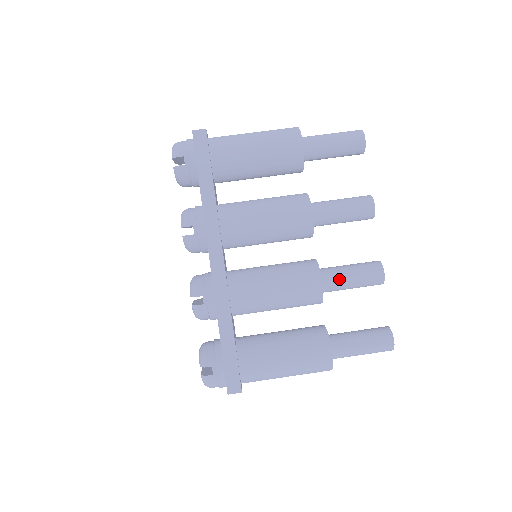
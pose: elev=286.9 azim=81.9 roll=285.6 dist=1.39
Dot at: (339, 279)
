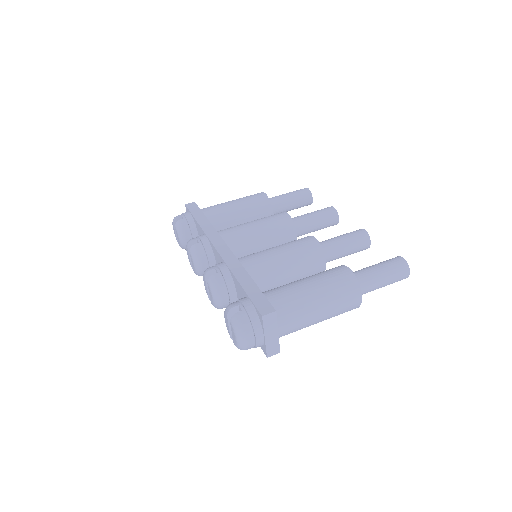
Dot at: (330, 241)
